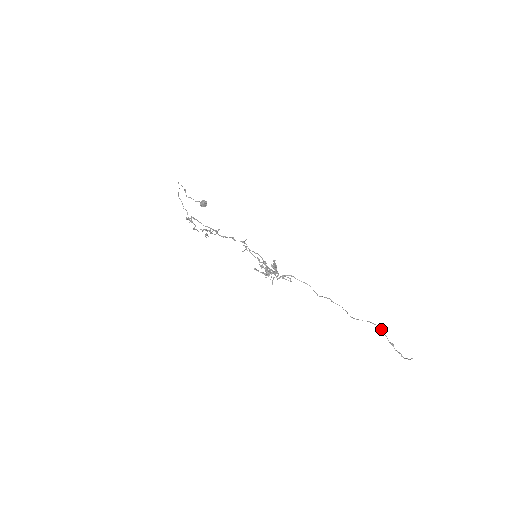
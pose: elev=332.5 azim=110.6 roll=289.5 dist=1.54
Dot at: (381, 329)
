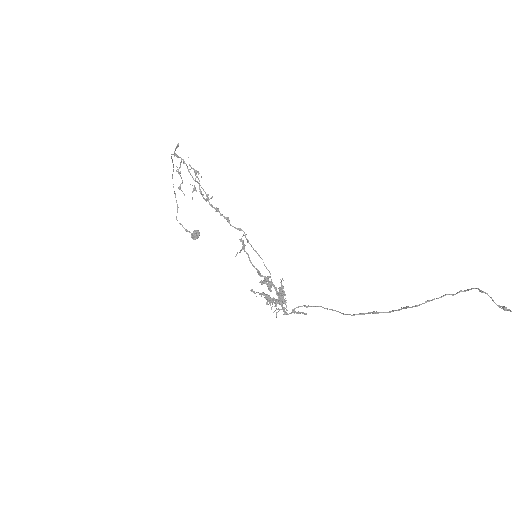
Dot at: occluded
